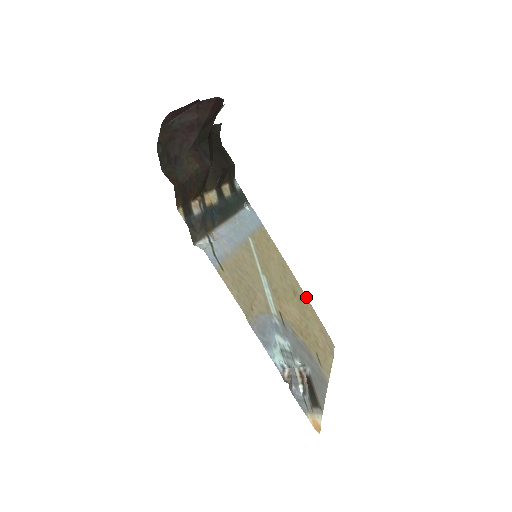
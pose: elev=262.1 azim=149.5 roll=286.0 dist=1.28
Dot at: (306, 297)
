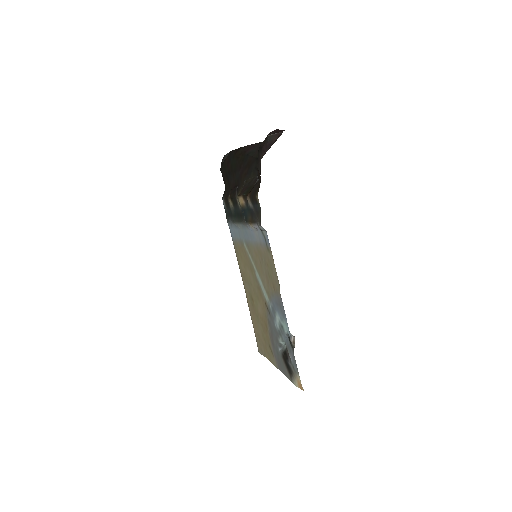
Dot at: occluded
